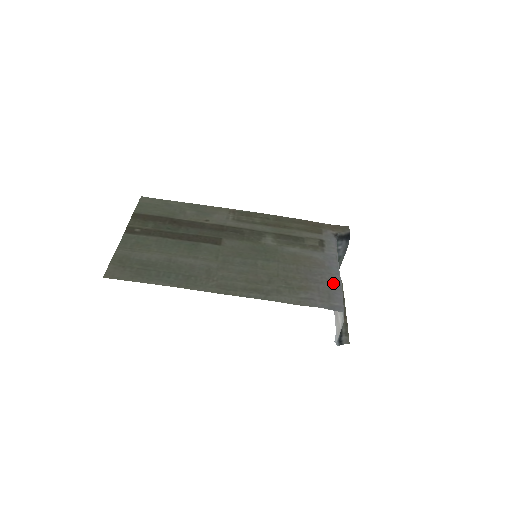
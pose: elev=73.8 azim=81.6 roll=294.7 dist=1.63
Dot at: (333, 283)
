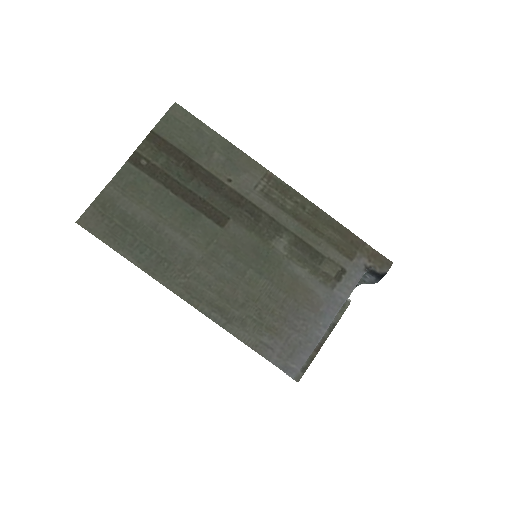
Dot at: (310, 337)
